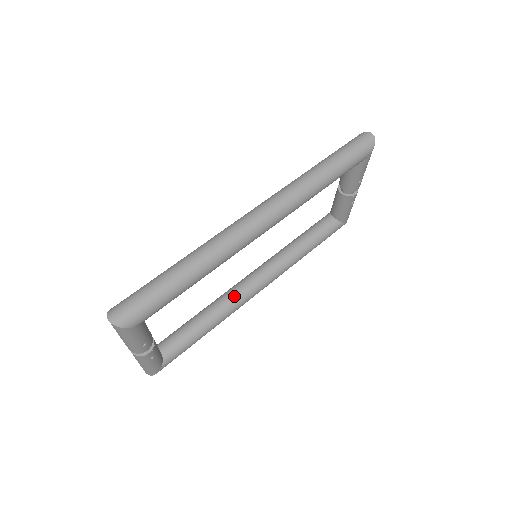
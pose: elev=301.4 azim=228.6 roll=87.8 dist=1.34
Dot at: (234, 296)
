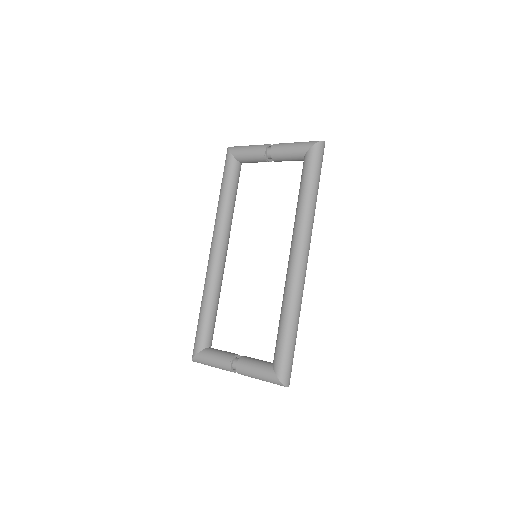
Dot at: (222, 276)
